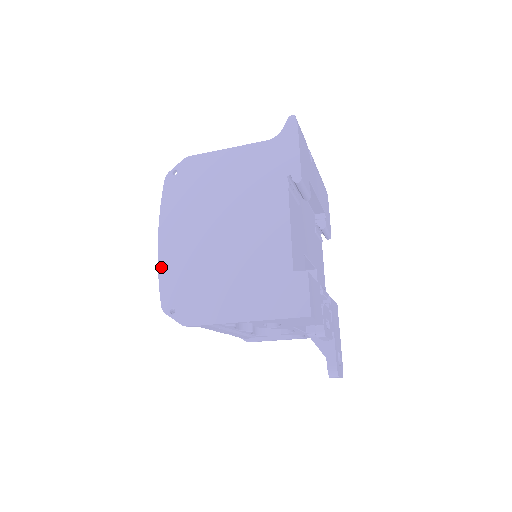
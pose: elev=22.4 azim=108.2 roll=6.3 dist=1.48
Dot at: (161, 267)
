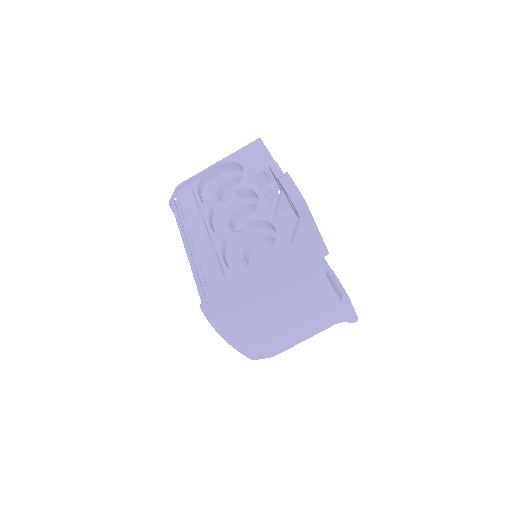
Dot at: occluded
